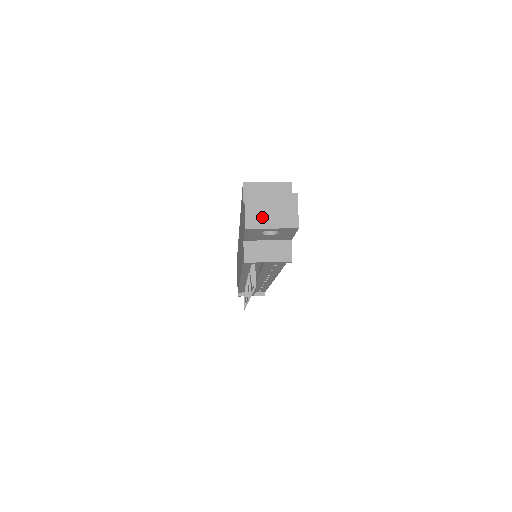
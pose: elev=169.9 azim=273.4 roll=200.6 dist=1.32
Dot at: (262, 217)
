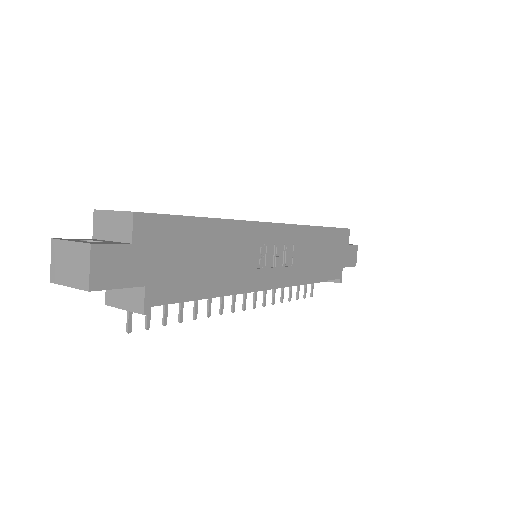
Dot at: (62, 271)
